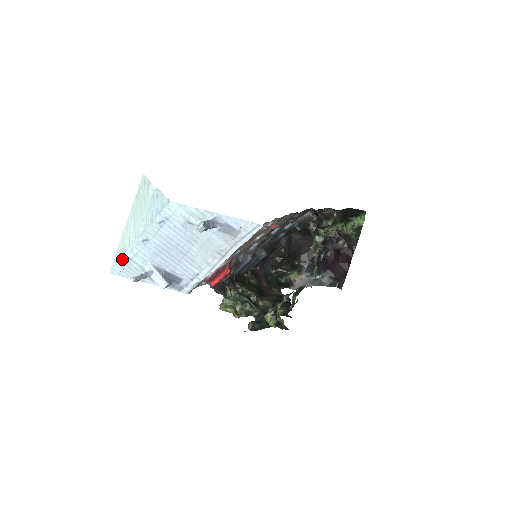
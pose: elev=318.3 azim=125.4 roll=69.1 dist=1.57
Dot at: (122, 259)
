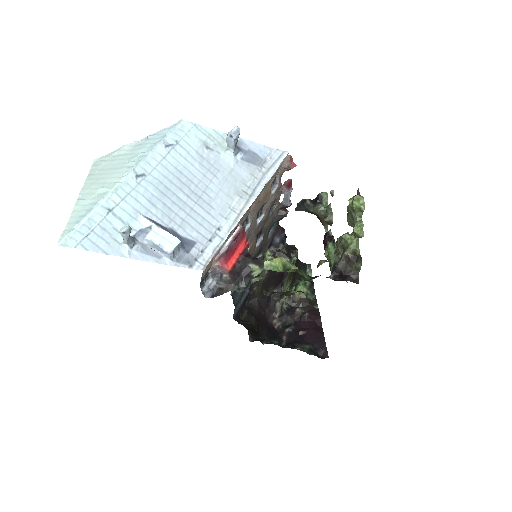
Dot at: (92, 212)
